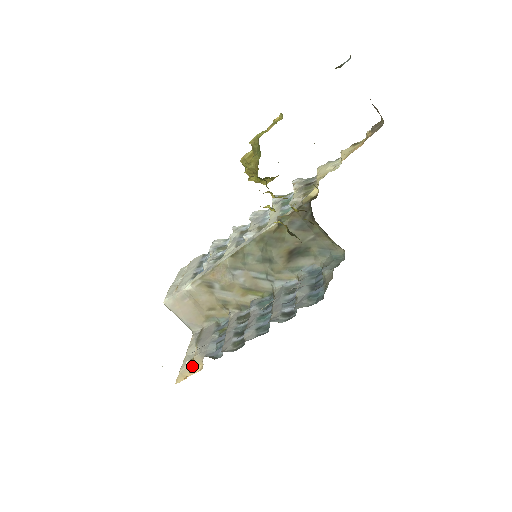
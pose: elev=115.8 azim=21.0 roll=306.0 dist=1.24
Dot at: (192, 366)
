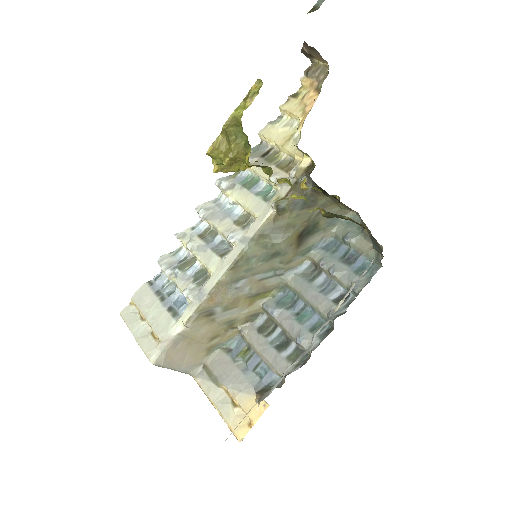
Dot at: (246, 410)
